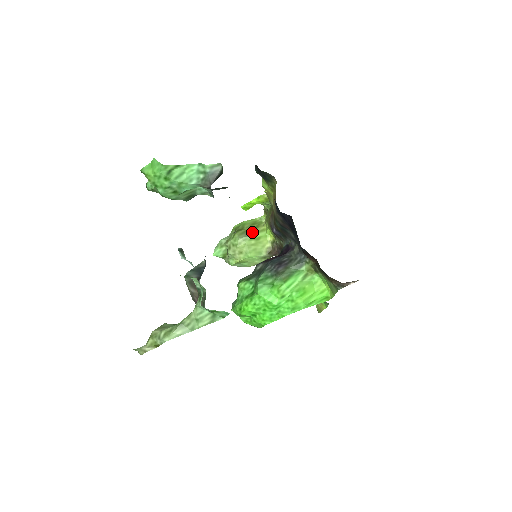
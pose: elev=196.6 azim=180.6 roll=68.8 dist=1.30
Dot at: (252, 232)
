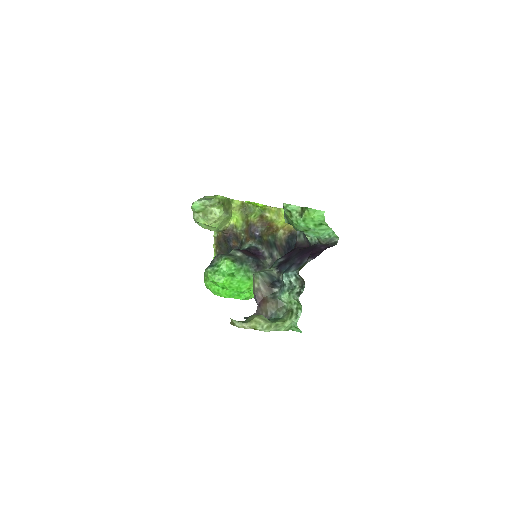
Dot at: (228, 211)
